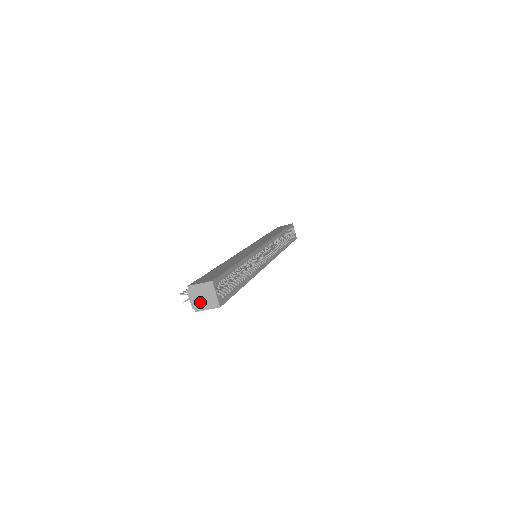
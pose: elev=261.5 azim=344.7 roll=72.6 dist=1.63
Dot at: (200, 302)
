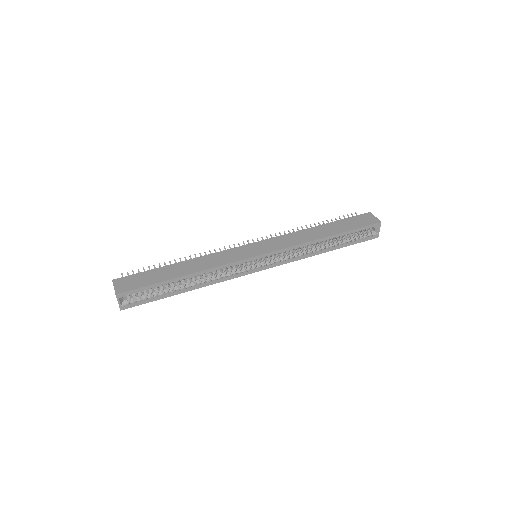
Dot at: occluded
